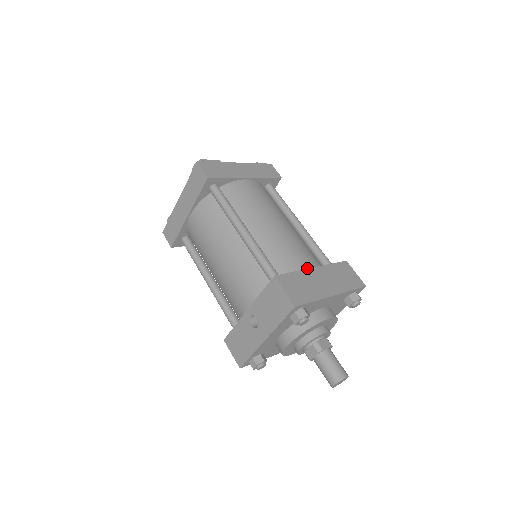
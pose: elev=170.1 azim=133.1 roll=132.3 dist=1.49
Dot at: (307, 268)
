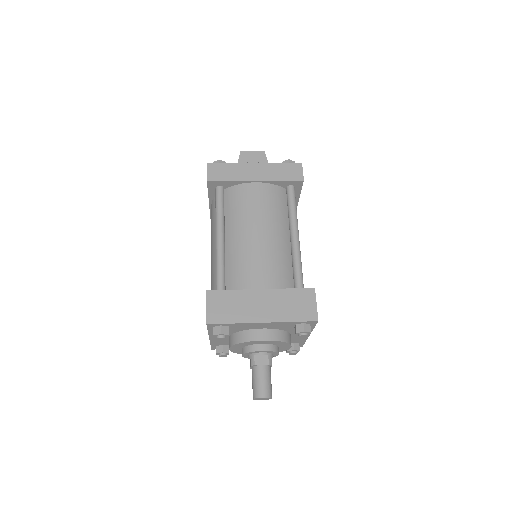
Dot at: (256, 288)
